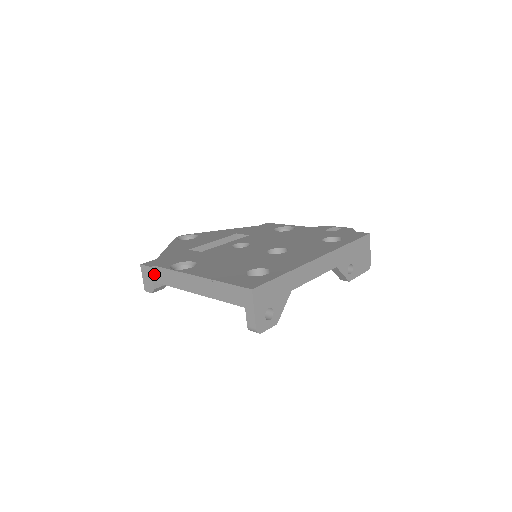
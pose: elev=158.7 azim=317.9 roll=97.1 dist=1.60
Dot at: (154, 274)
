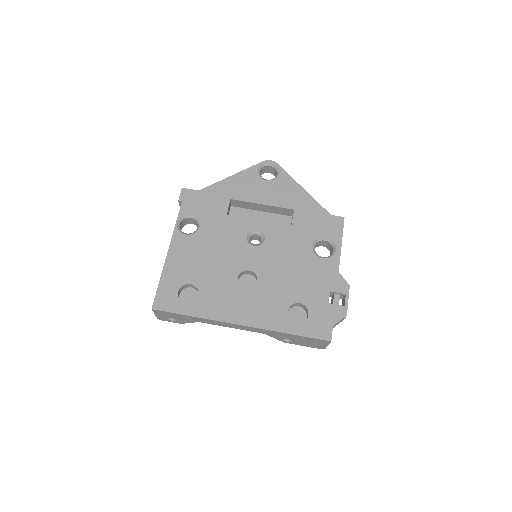
Dot at: occluded
